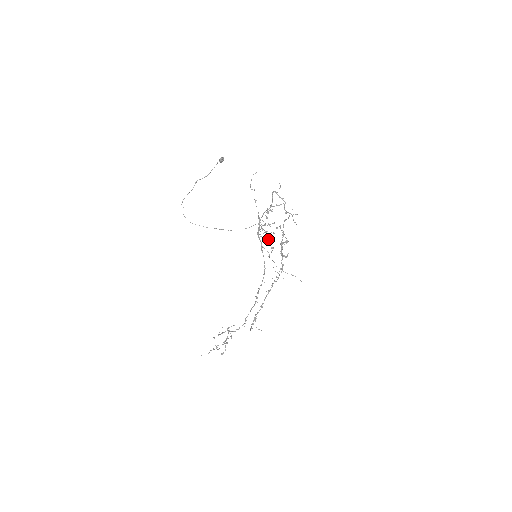
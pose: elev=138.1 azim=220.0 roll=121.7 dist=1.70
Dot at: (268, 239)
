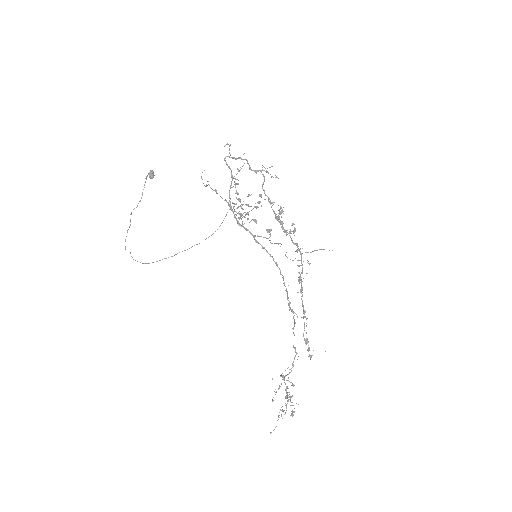
Dot at: (256, 223)
